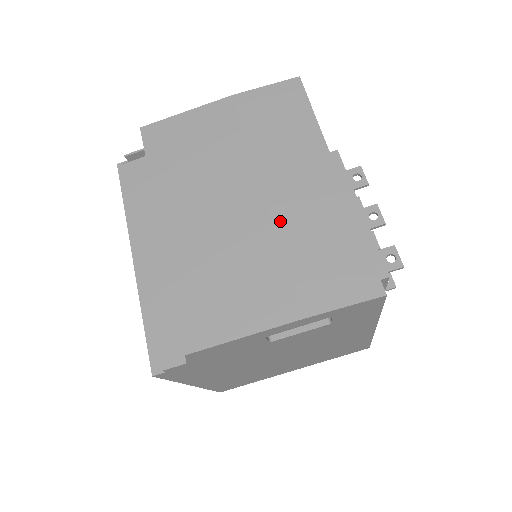
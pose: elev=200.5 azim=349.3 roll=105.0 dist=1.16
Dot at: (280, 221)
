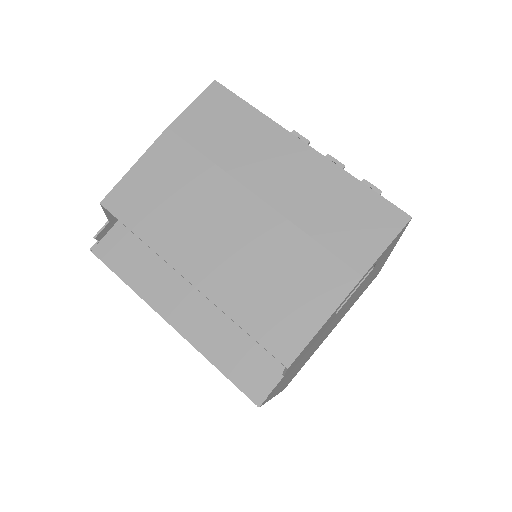
Dot at: (288, 210)
